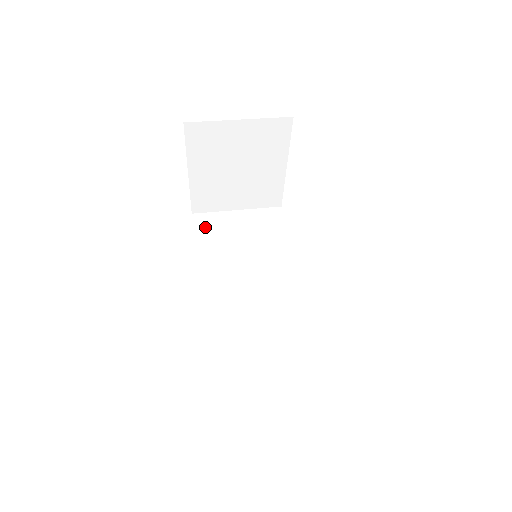
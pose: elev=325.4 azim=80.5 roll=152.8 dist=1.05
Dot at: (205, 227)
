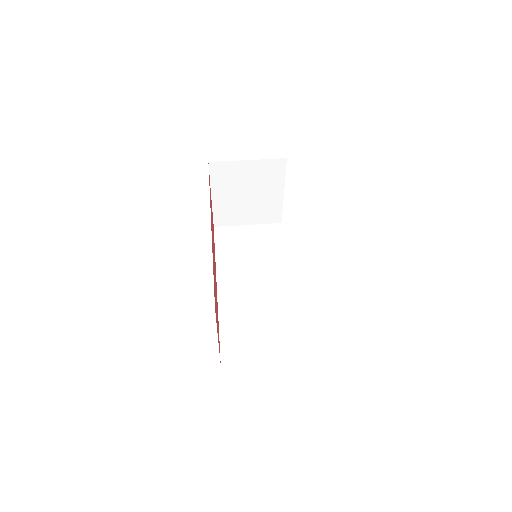
Dot at: (223, 237)
